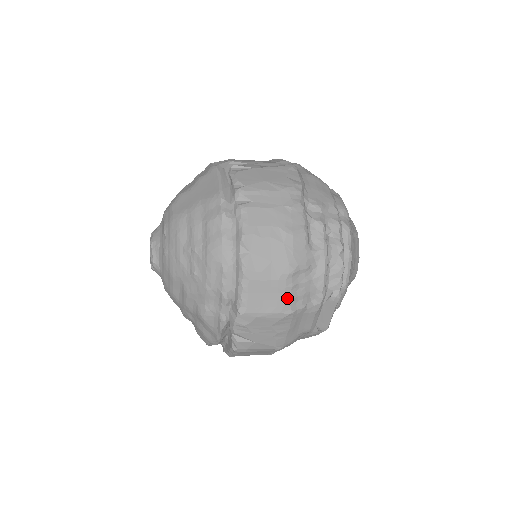
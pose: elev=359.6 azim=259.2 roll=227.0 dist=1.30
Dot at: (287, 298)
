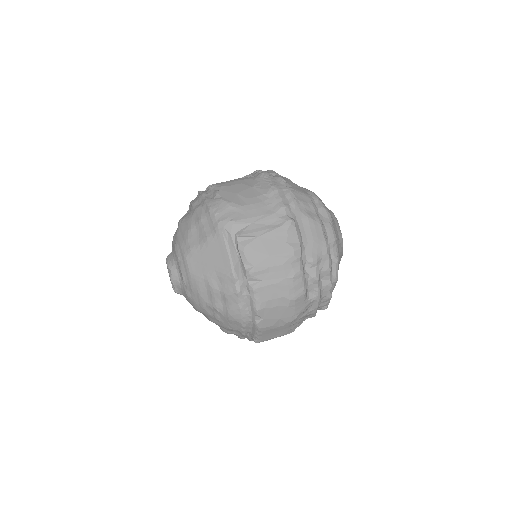
Dot at: (290, 329)
